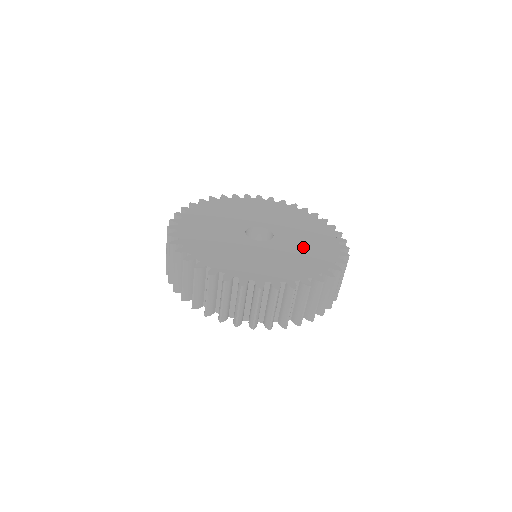
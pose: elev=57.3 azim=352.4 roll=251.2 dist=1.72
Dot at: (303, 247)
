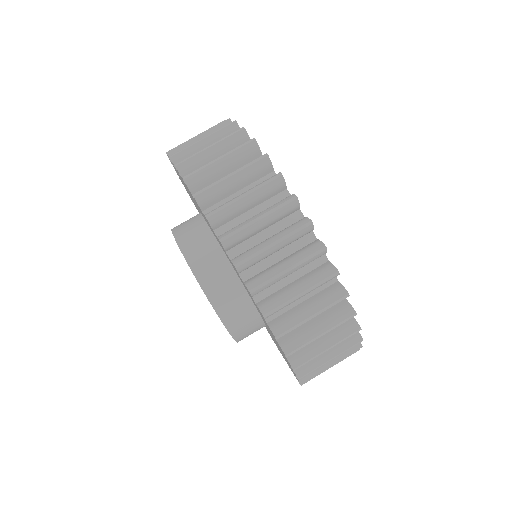
Dot at: occluded
